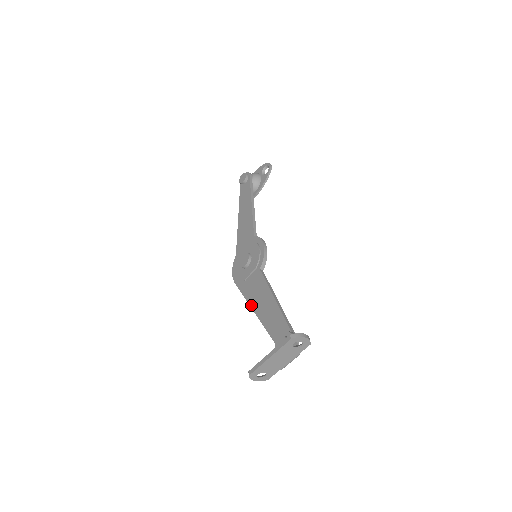
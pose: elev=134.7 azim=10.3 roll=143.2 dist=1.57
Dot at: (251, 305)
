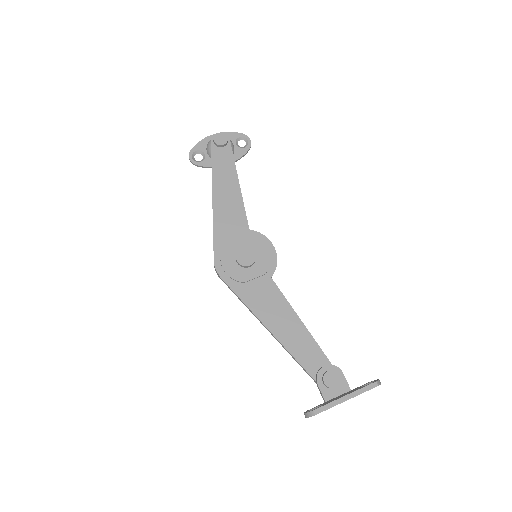
Dot at: (260, 318)
